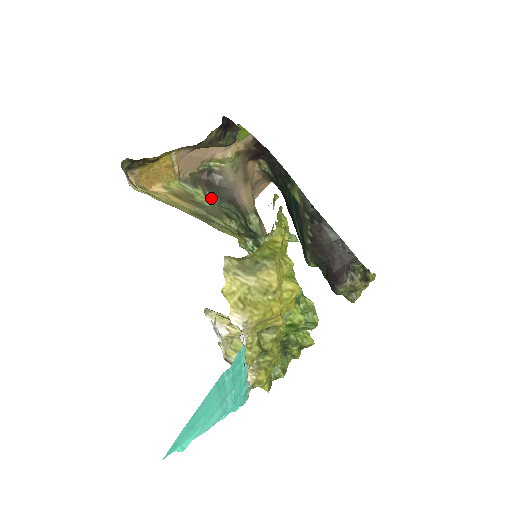
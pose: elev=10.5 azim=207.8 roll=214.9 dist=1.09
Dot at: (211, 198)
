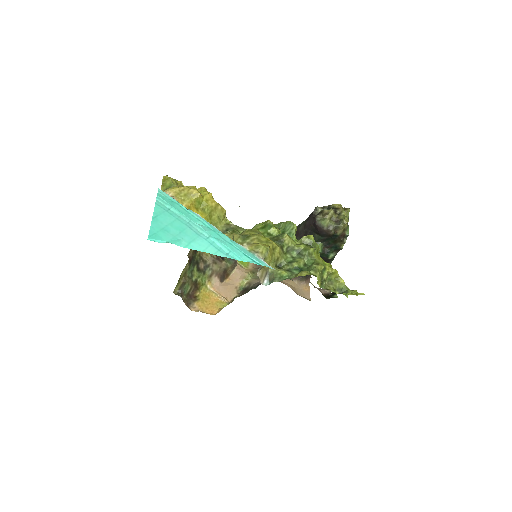
Dot at: occluded
